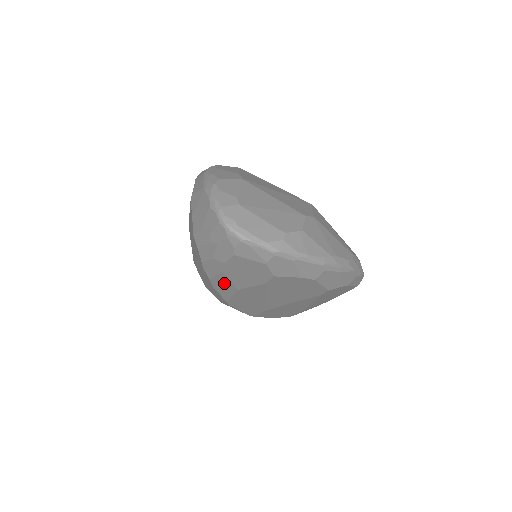
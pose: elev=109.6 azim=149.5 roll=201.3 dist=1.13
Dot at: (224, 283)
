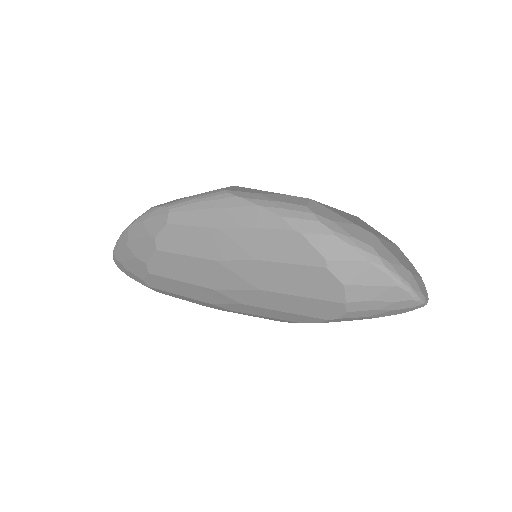
Dot at: occluded
